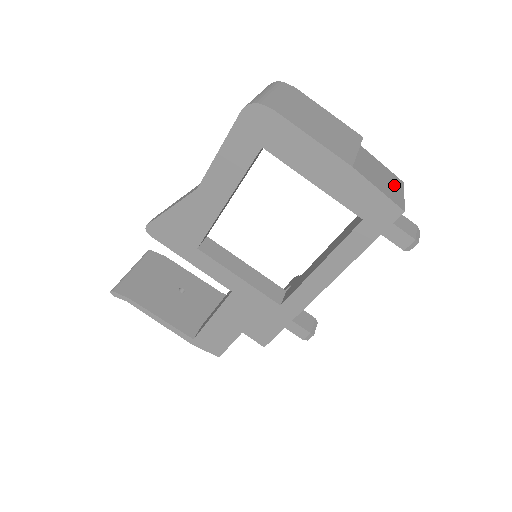
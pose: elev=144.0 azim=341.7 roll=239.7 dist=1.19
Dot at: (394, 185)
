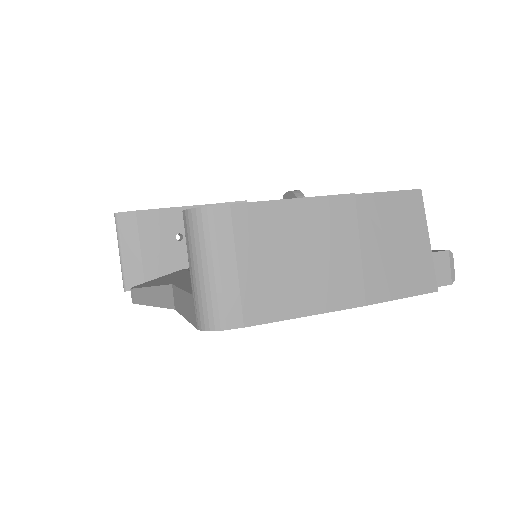
Dot at: (414, 234)
